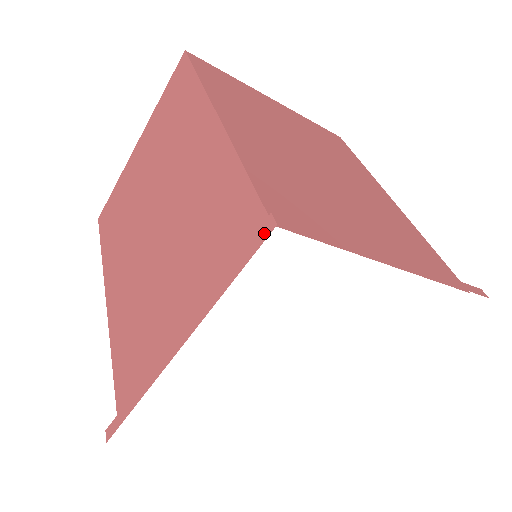
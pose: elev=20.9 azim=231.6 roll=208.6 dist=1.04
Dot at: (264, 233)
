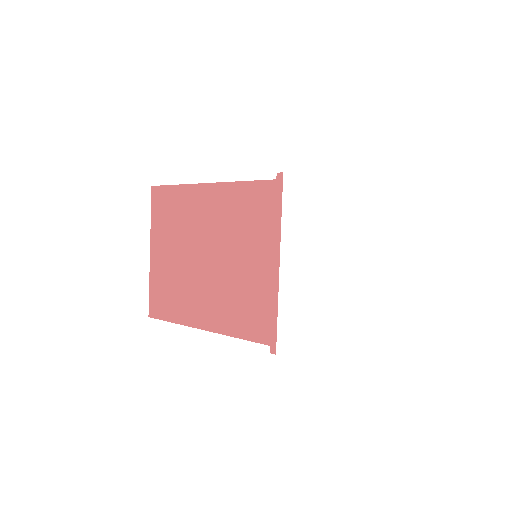
Dot at: (280, 180)
